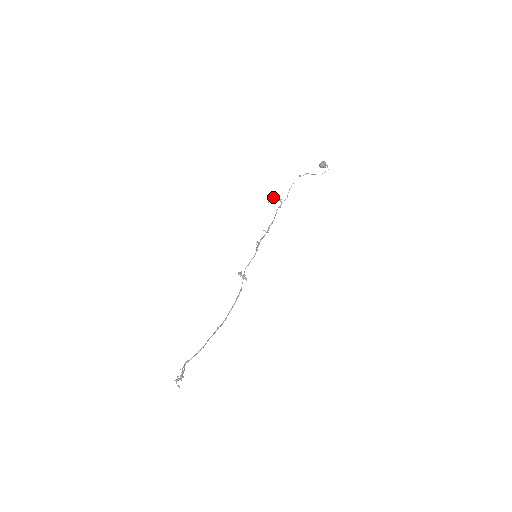
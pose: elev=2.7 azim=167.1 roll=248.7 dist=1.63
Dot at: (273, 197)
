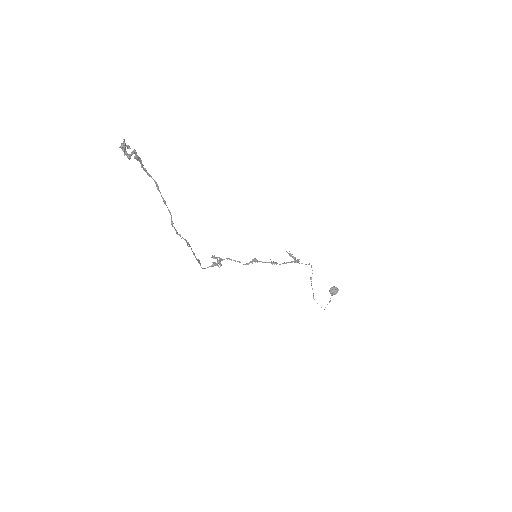
Dot at: occluded
